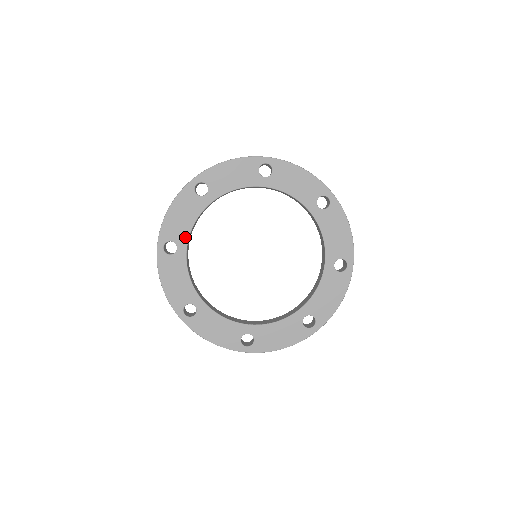
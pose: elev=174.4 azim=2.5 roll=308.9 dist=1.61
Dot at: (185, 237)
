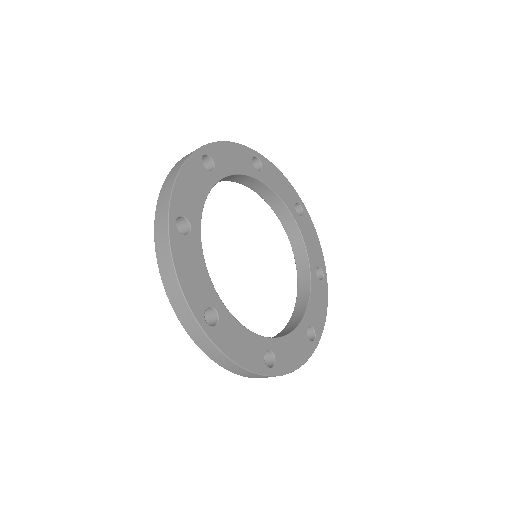
Dot at: (212, 291)
